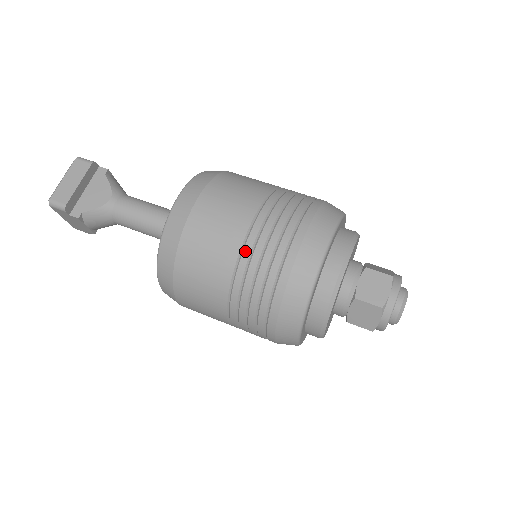
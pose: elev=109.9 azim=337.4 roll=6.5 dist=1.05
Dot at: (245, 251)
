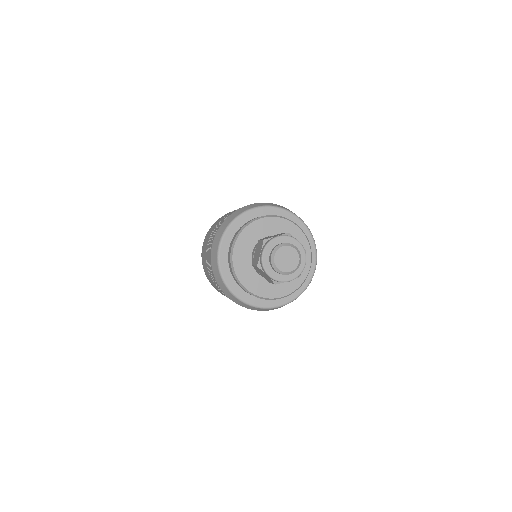
Dot at: (229, 213)
